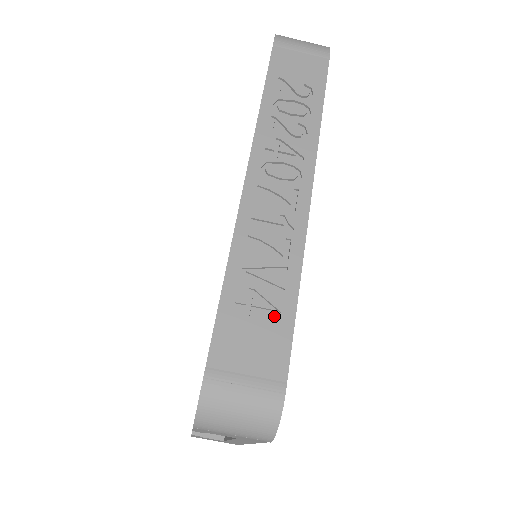
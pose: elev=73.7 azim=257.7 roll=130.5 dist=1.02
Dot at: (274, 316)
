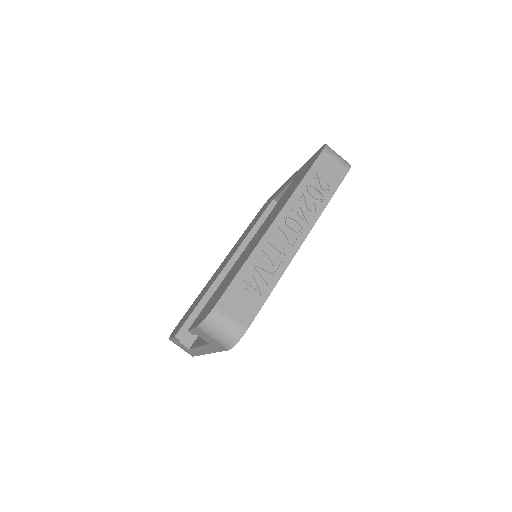
Dot at: (257, 294)
